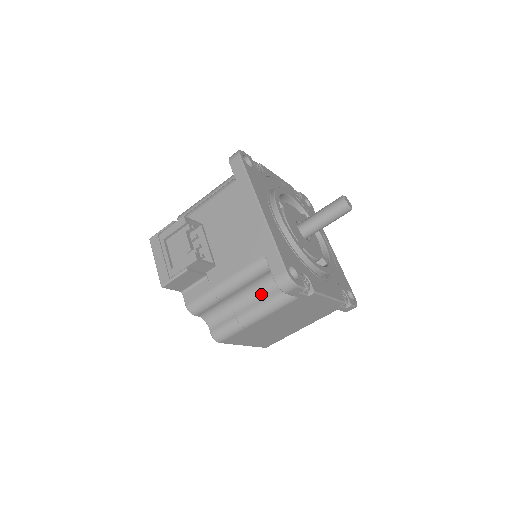
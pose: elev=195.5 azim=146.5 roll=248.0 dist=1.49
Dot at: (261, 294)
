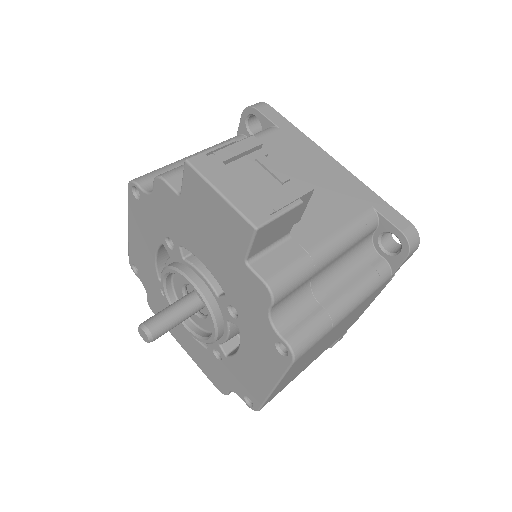
Dot at: (351, 272)
